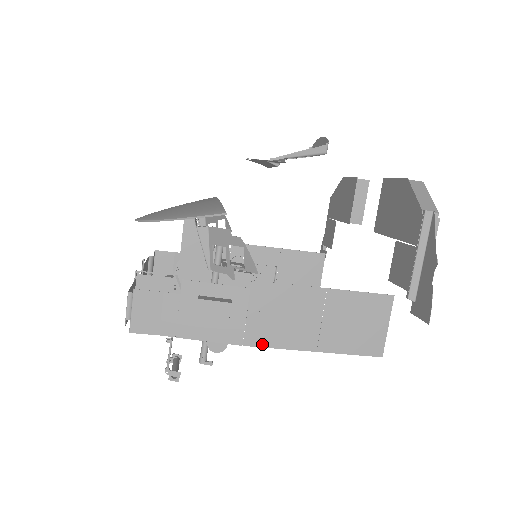
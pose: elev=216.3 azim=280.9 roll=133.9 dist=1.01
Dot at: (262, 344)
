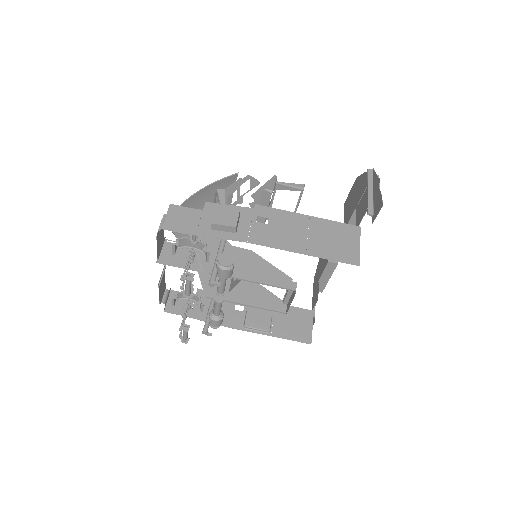
Dot at: (262, 243)
